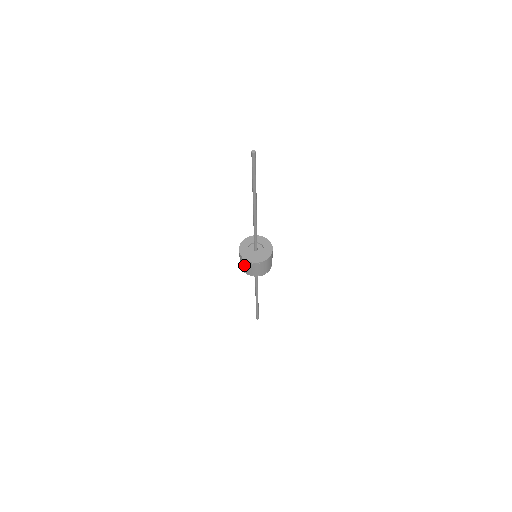
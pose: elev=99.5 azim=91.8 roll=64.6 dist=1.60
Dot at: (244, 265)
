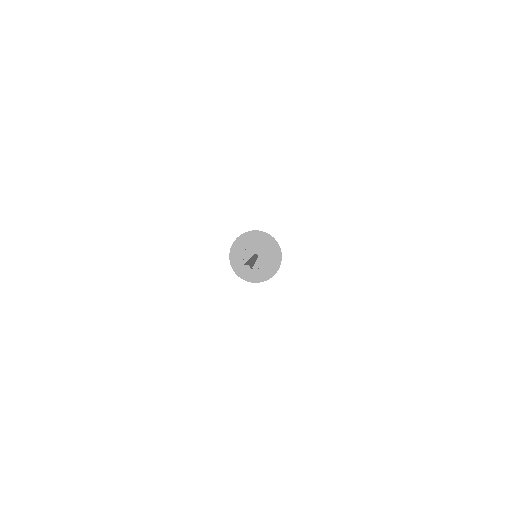
Dot at: occluded
